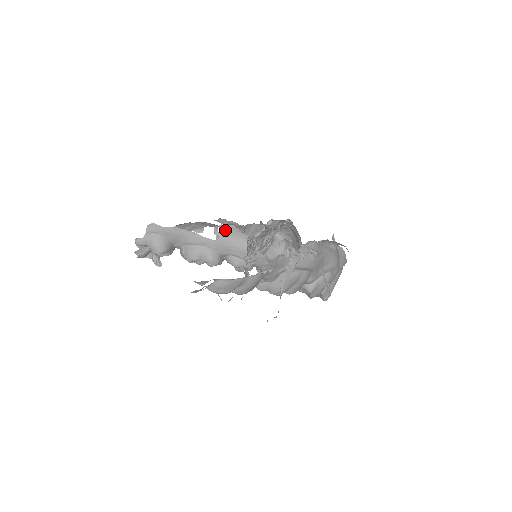
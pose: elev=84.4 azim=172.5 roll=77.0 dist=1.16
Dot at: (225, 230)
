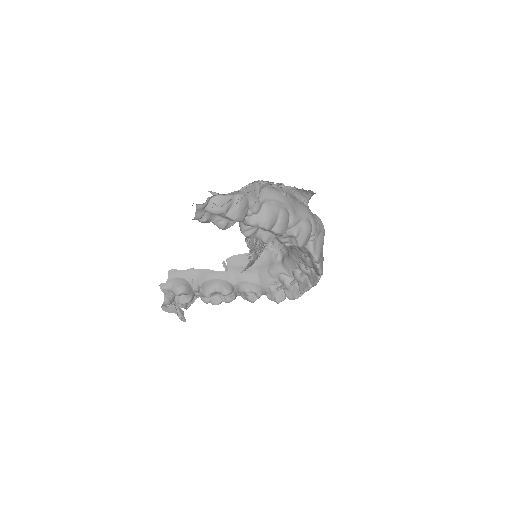
Dot at: (231, 262)
